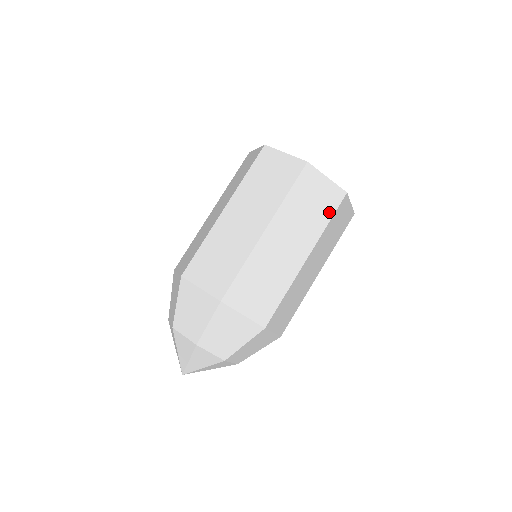
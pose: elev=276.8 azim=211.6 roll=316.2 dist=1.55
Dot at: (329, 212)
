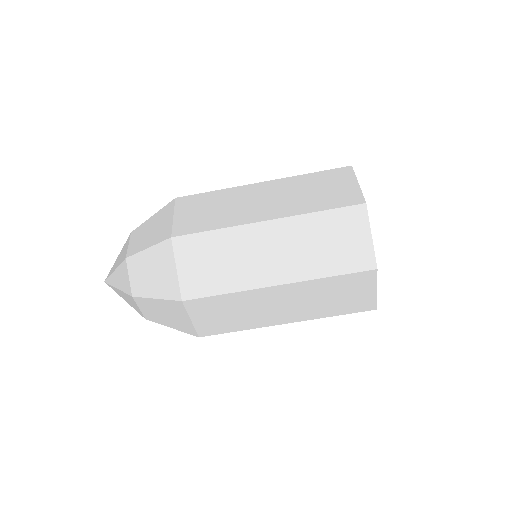
Dot at: (345, 310)
